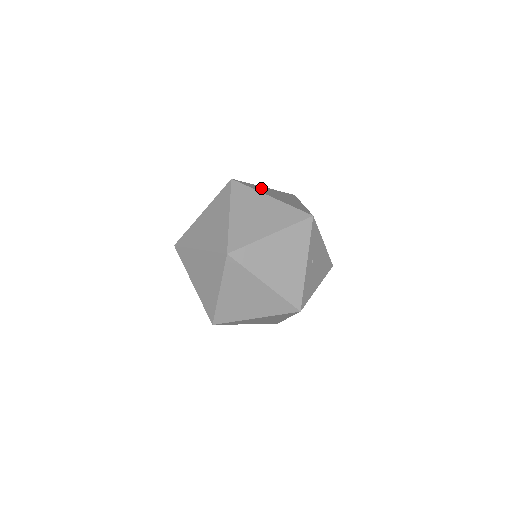
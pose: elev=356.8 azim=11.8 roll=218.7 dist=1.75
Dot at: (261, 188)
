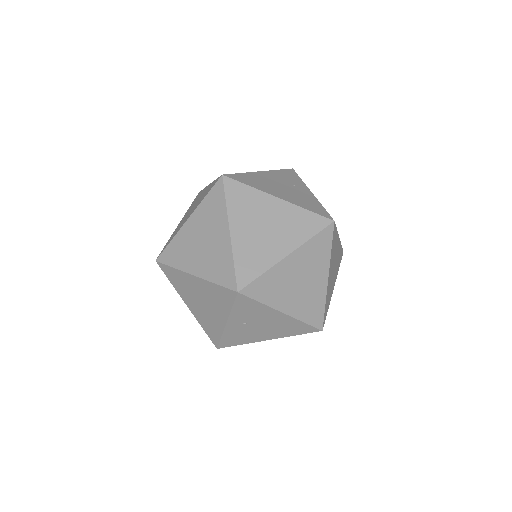
Dot at: (256, 202)
